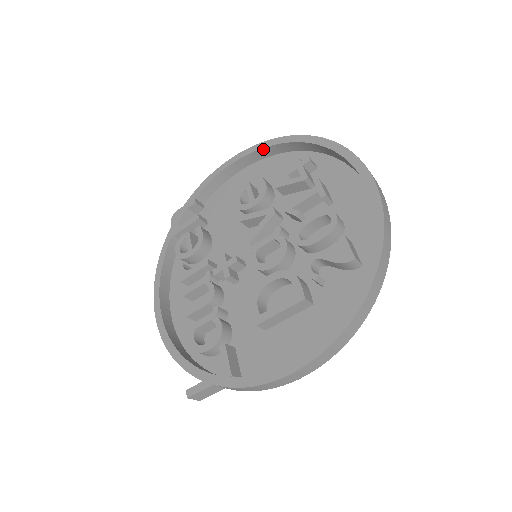
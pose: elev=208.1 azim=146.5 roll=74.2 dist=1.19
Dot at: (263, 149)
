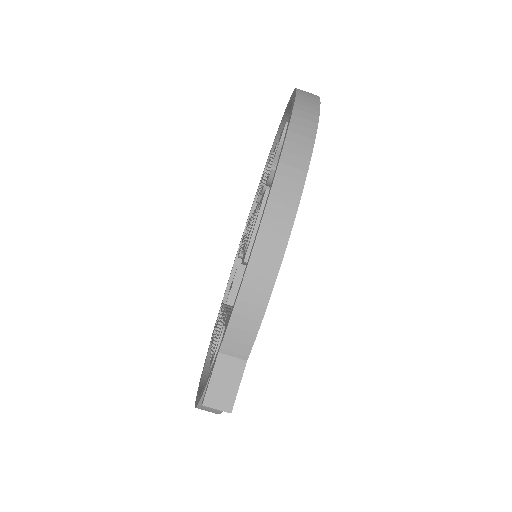
Dot at: (250, 217)
